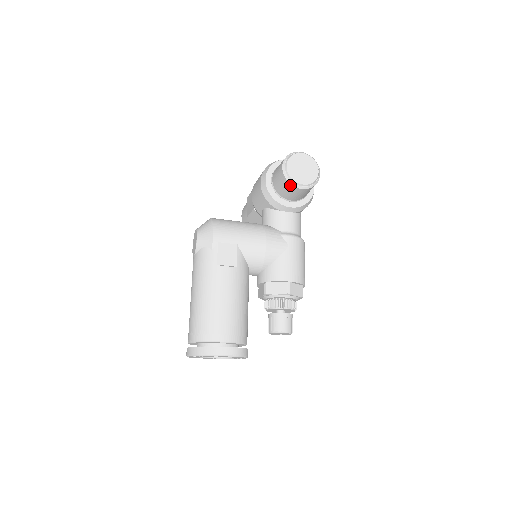
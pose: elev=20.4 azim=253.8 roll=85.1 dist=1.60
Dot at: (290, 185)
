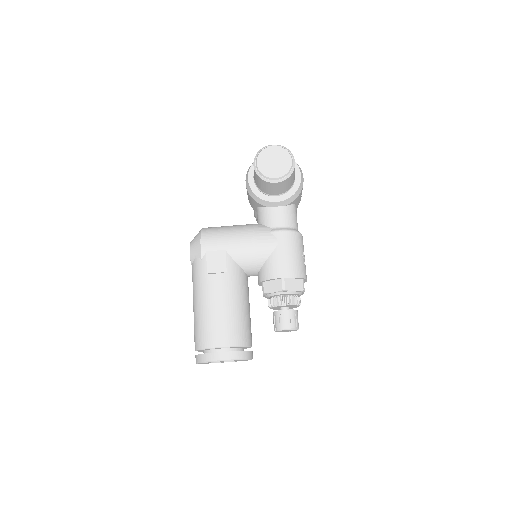
Dot at: (264, 181)
